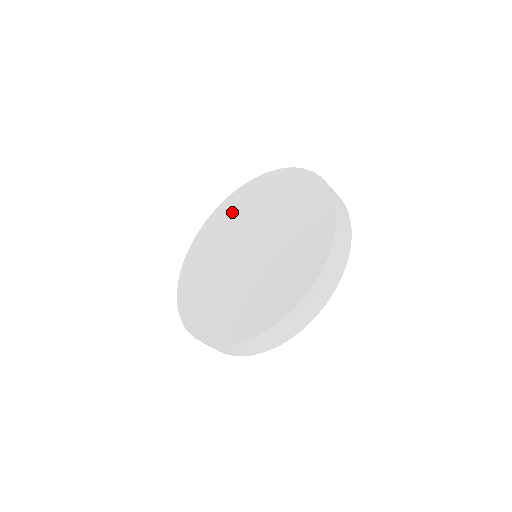
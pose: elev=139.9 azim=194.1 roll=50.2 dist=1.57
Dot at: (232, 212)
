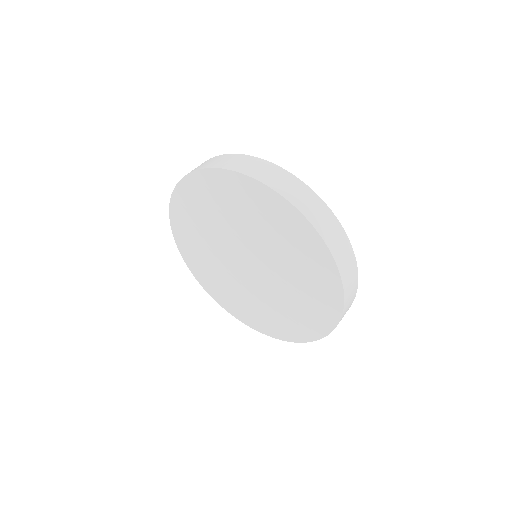
Dot at: (193, 226)
